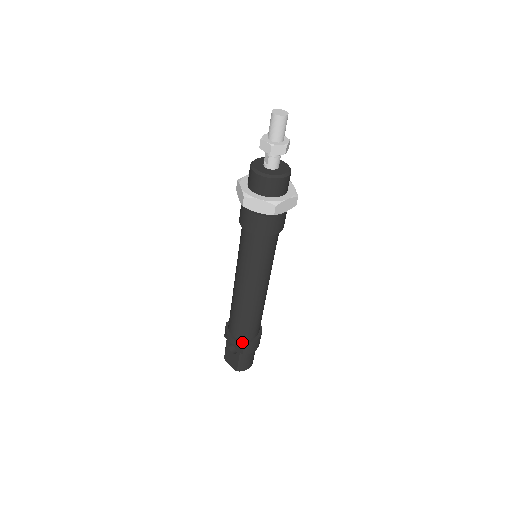
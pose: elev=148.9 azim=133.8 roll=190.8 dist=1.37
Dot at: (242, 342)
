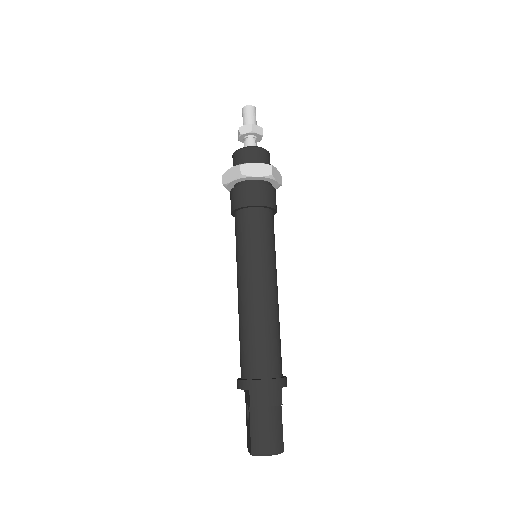
Dot at: (246, 380)
